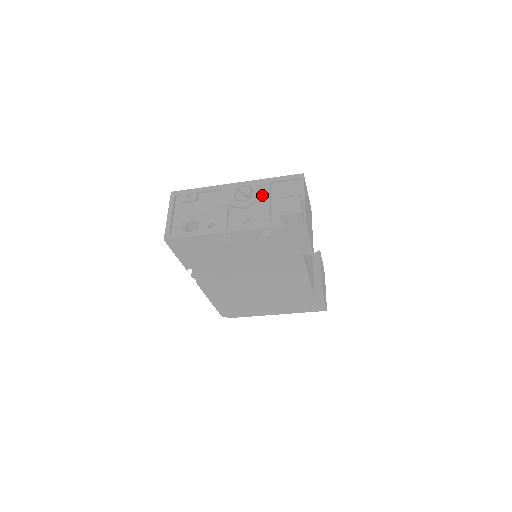
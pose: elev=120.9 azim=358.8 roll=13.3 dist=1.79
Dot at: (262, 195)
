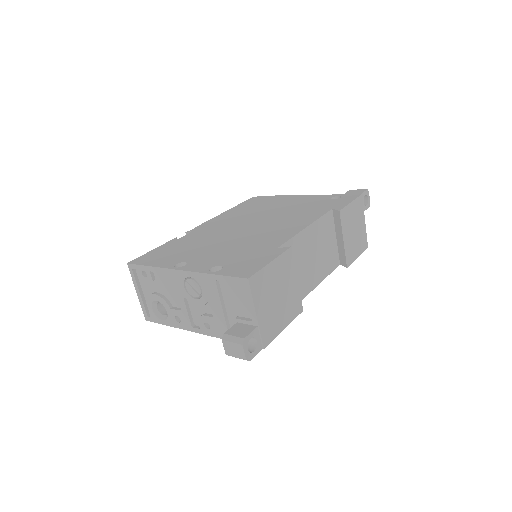
Dot at: (212, 297)
